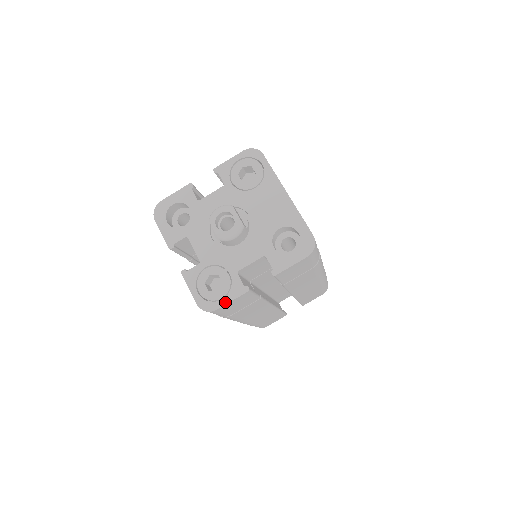
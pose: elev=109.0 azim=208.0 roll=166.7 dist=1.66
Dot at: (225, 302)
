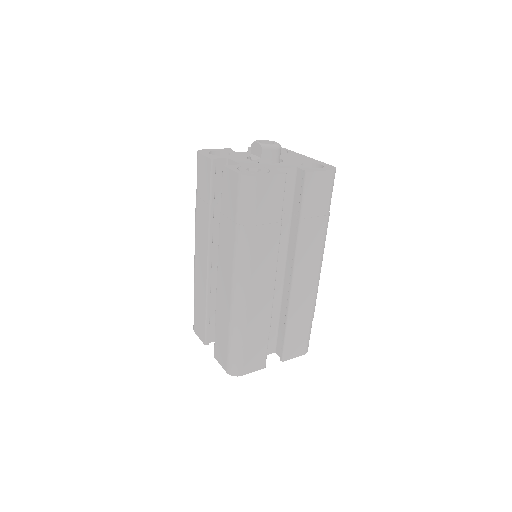
Dot at: (266, 174)
